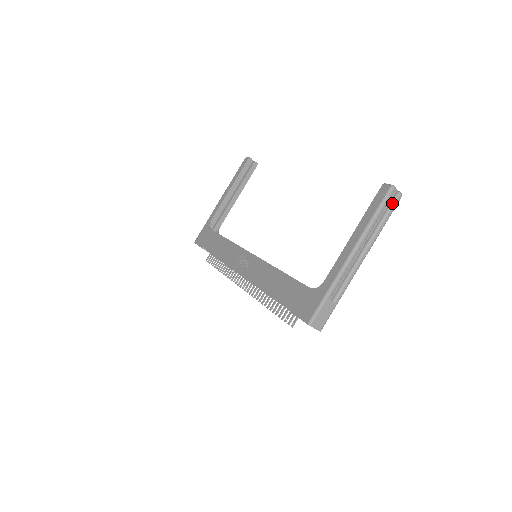
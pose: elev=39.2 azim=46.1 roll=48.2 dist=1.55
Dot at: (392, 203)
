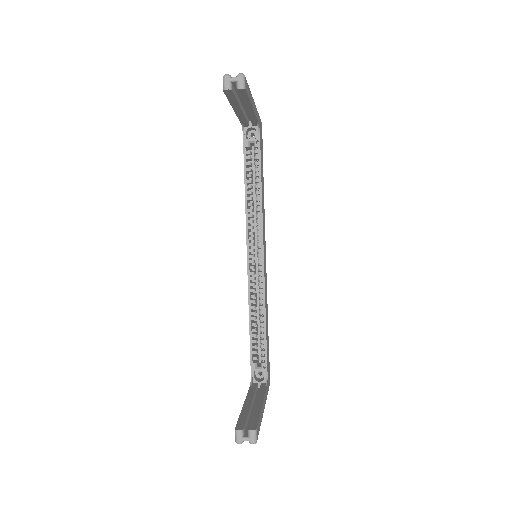
Dot at: occluded
